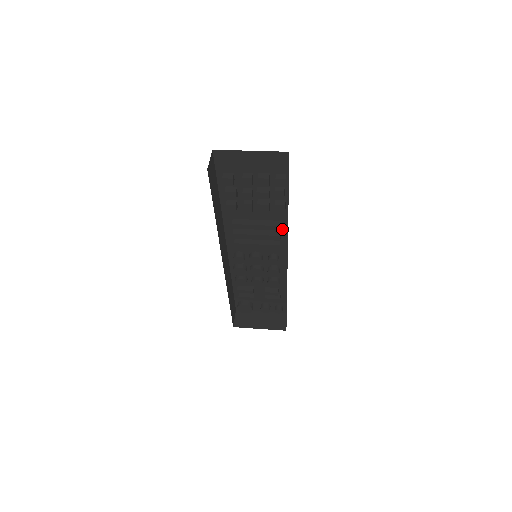
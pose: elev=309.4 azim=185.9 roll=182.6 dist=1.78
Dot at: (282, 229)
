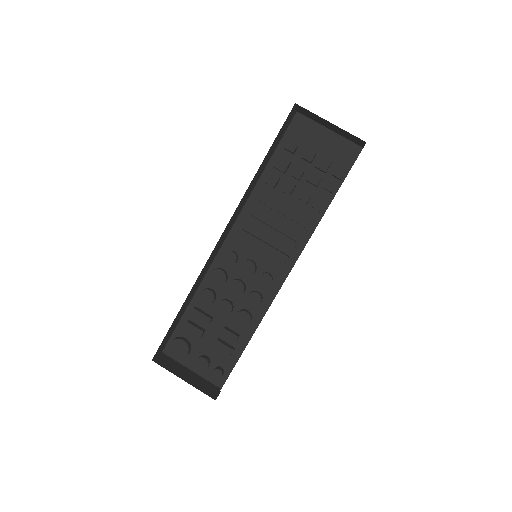
Dot at: (300, 241)
